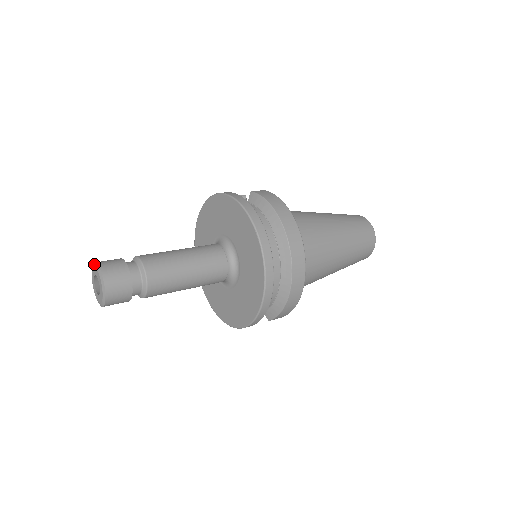
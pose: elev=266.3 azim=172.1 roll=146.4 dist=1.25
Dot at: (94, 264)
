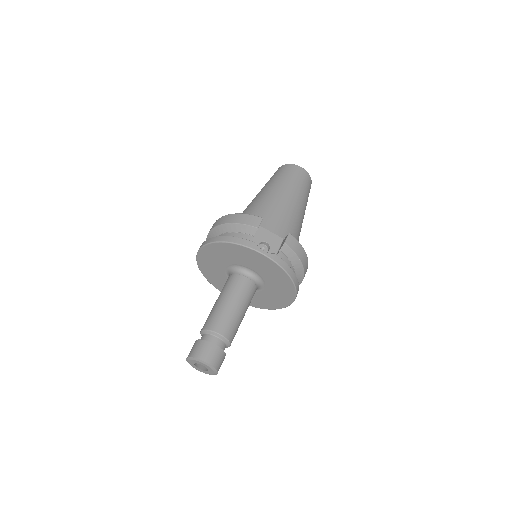
Dot at: (205, 363)
